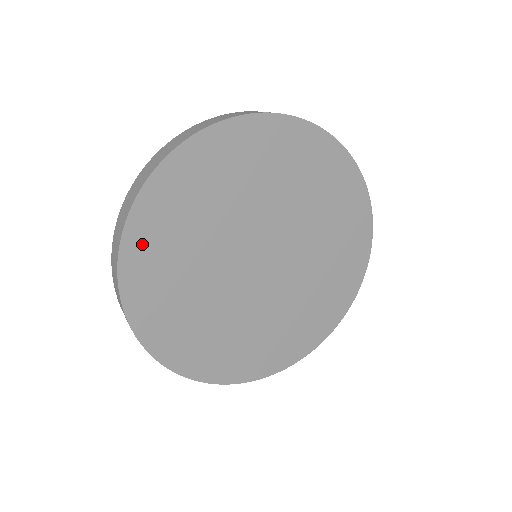
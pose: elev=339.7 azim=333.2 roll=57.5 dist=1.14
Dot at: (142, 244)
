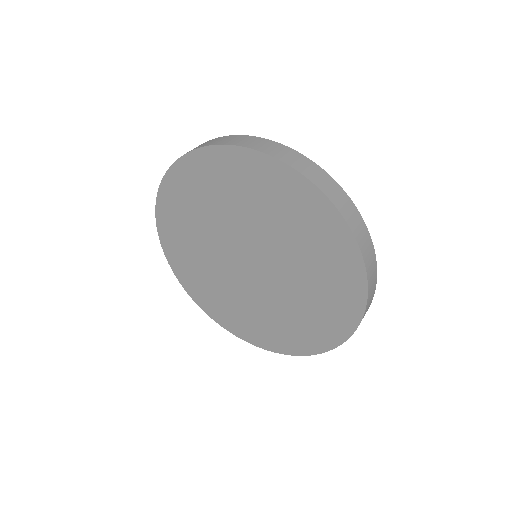
Dot at: (186, 277)
